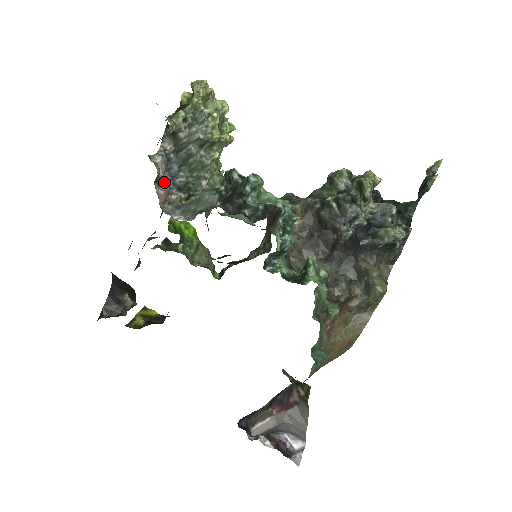
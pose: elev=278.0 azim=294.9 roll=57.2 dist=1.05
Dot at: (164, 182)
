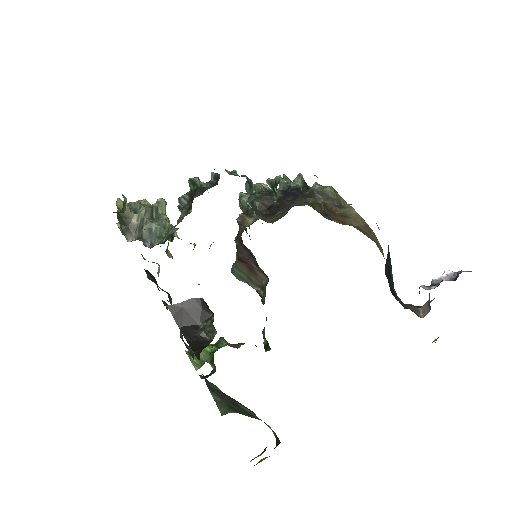
Dot at: occluded
